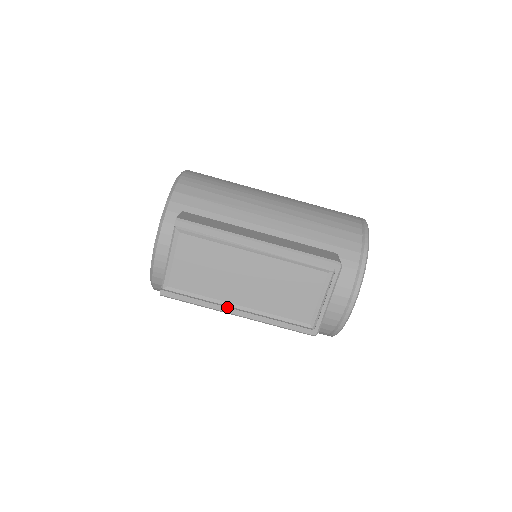
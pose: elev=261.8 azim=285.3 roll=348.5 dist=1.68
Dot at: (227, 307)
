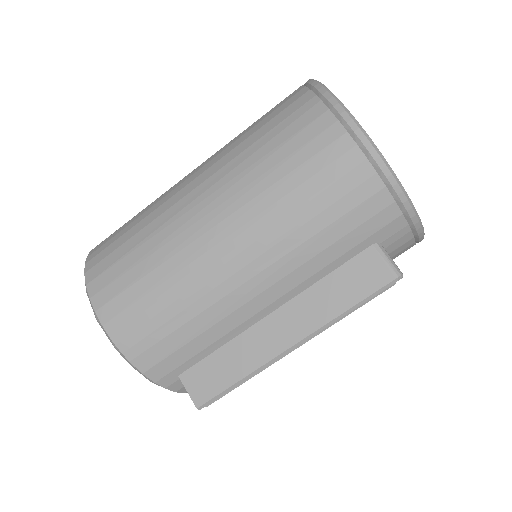
Dot at: occluded
